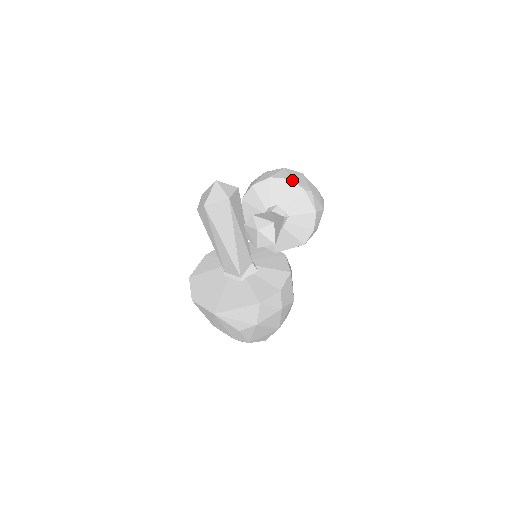
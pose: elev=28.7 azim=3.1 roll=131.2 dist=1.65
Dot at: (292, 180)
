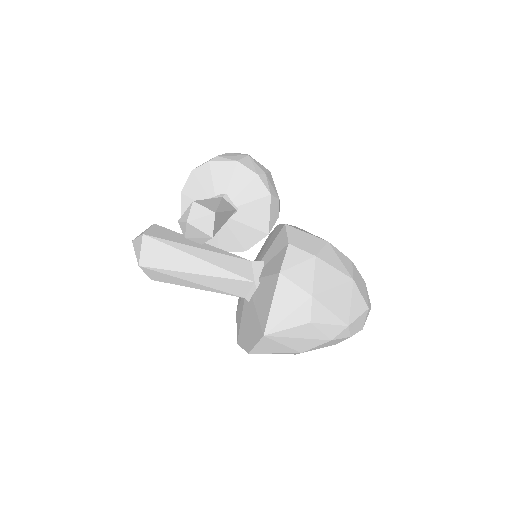
Dot at: (193, 170)
